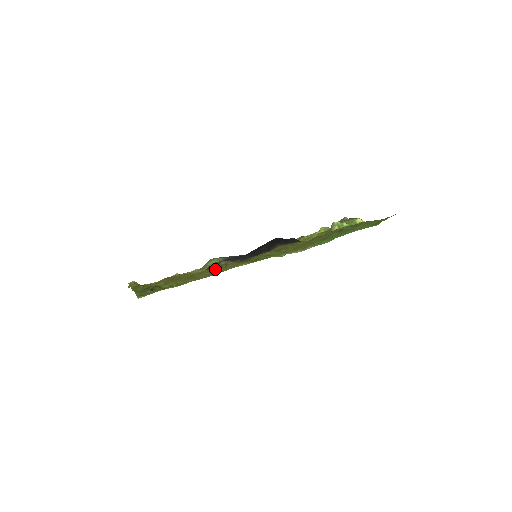
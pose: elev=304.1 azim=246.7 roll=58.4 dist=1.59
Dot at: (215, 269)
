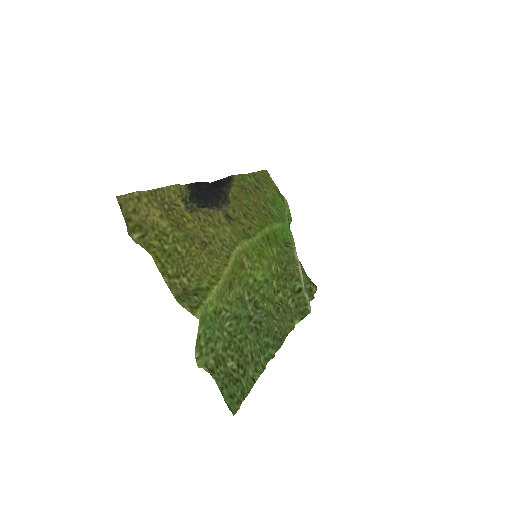
Dot at: (206, 216)
